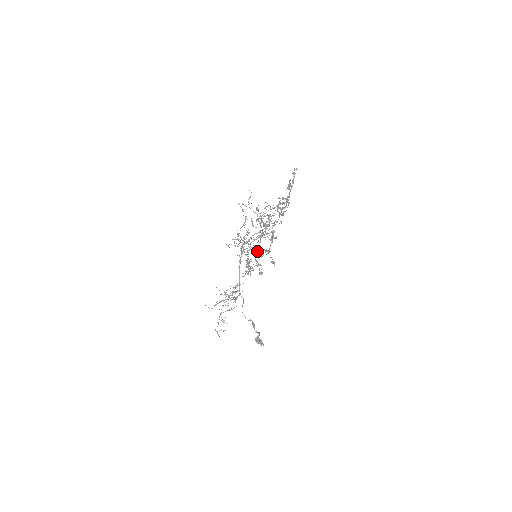
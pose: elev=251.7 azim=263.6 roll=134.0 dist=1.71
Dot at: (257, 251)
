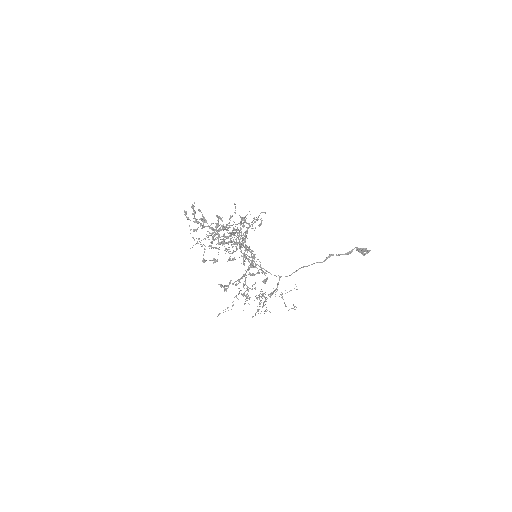
Dot at: (235, 285)
